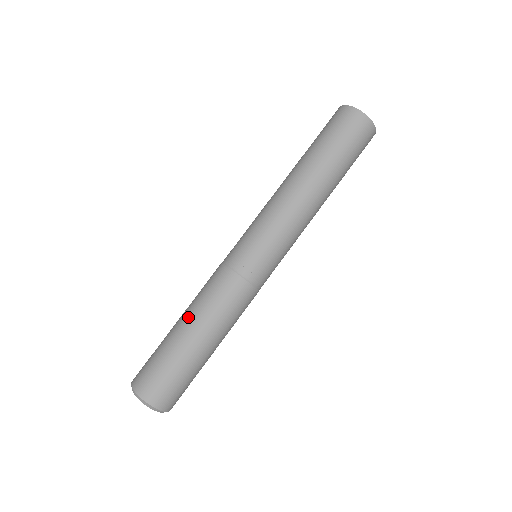
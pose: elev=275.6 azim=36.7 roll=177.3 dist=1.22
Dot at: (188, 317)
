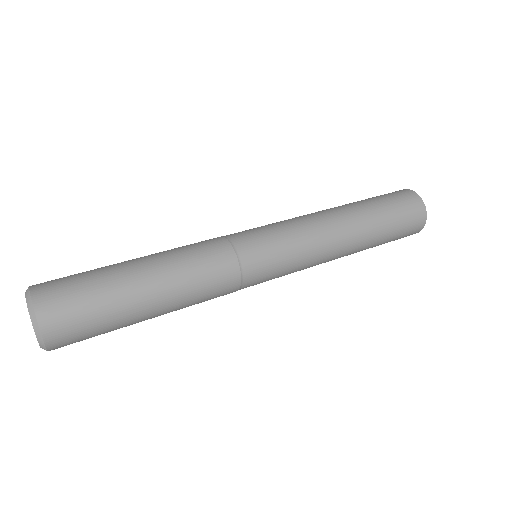
Dot at: (150, 255)
